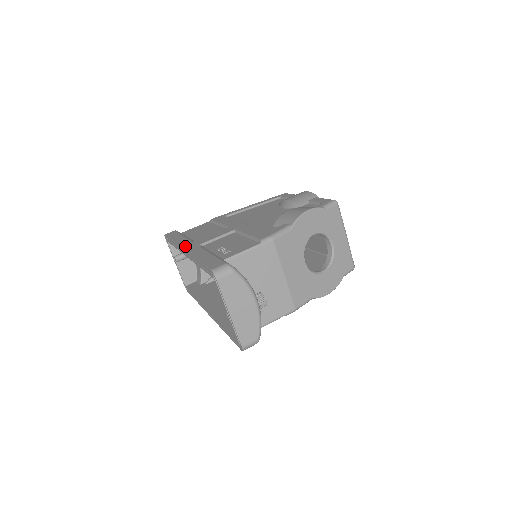
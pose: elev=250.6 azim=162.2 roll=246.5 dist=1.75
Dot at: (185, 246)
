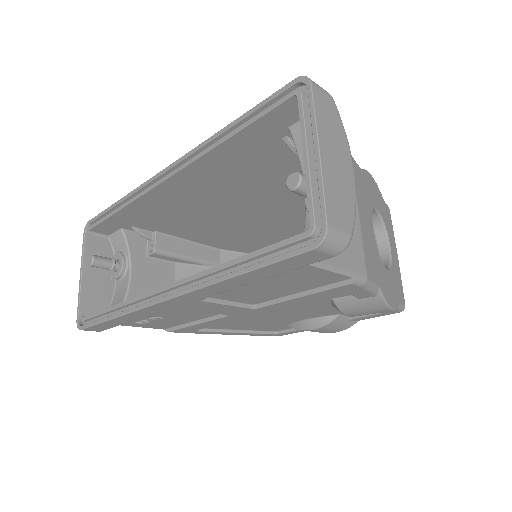
Dot at: (167, 172)
